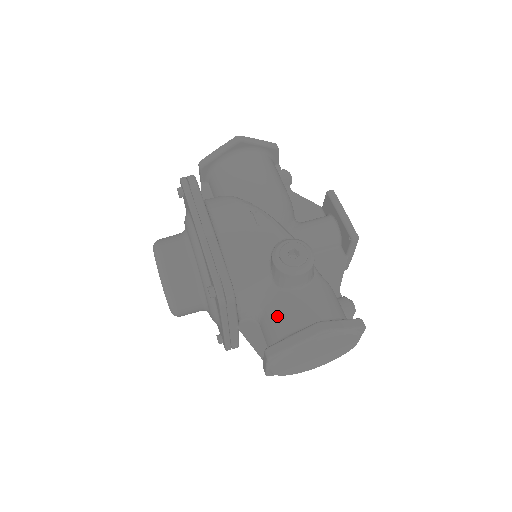
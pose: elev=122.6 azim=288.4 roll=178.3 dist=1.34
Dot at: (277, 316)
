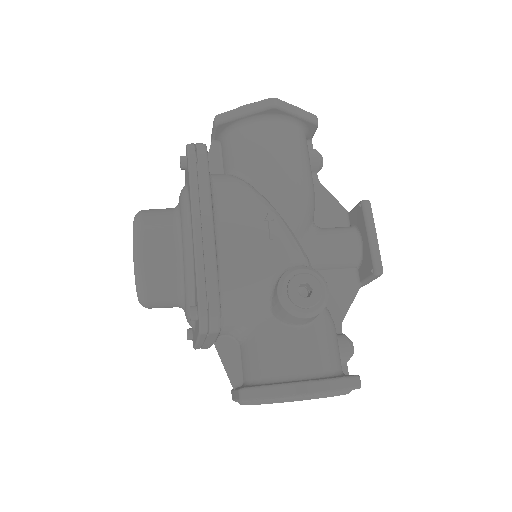
Dot at: (264, 351)
